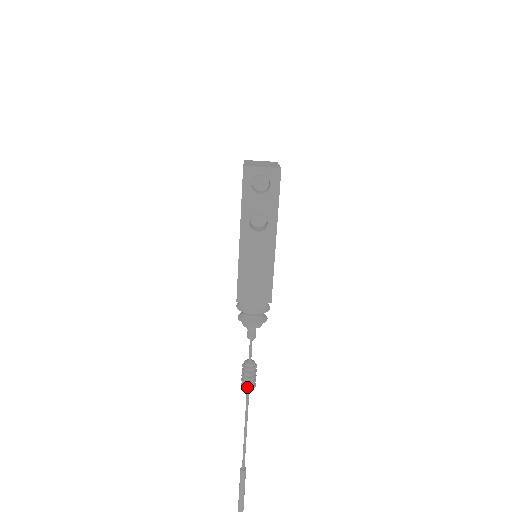
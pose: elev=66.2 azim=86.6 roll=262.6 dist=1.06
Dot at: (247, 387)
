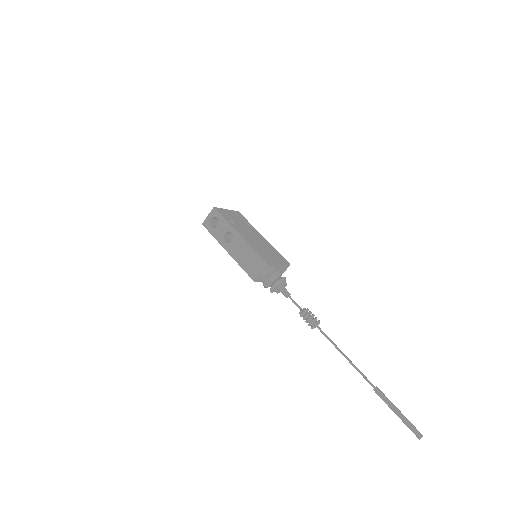
Dot at: (312, 325)
